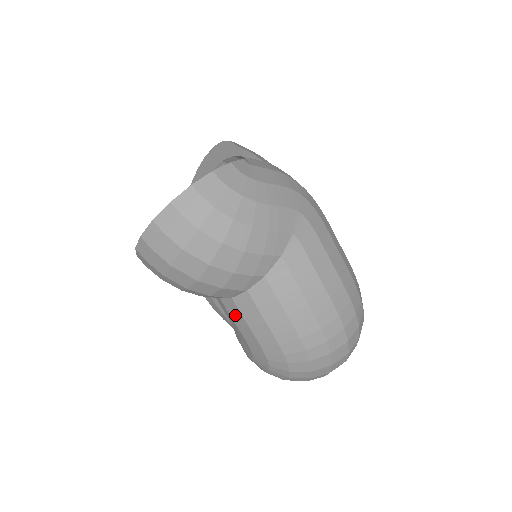
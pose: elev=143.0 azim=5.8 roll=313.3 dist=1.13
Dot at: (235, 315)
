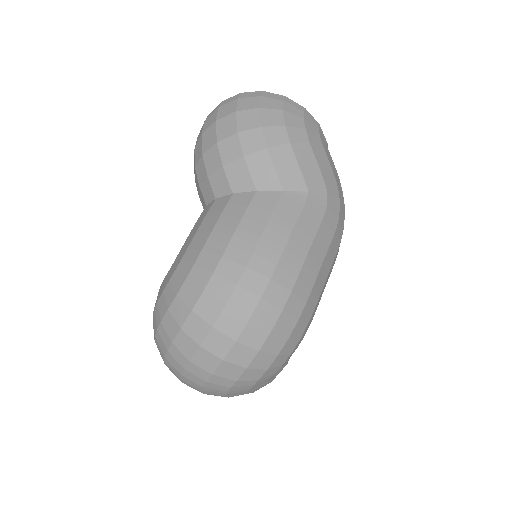
Dot at: (201, 218)
